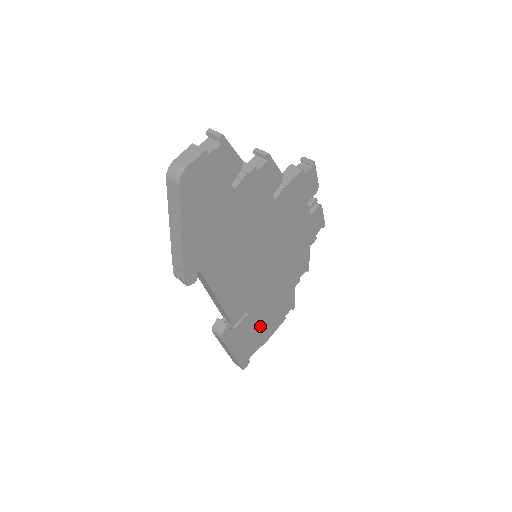
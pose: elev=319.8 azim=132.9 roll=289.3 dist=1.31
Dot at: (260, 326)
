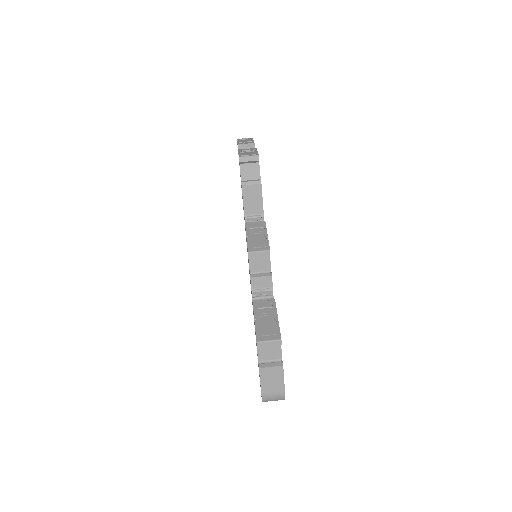
Dot at: occluded
